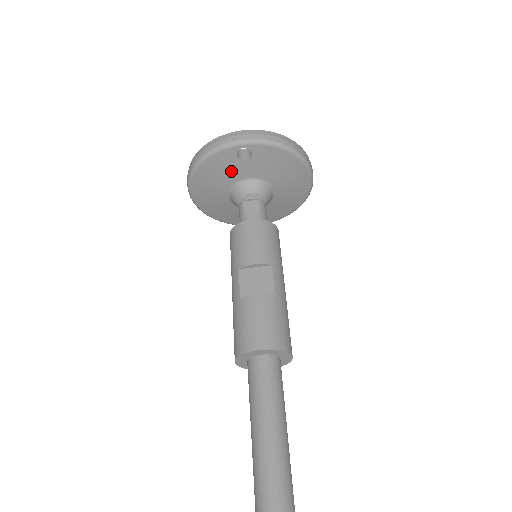
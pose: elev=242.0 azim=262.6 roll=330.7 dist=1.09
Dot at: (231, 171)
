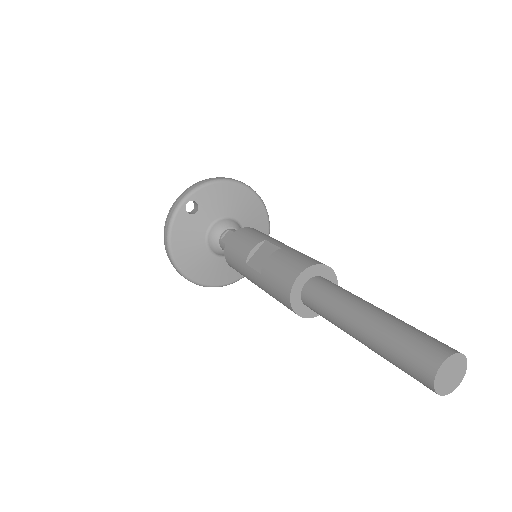
Dot at: (195, 229)
